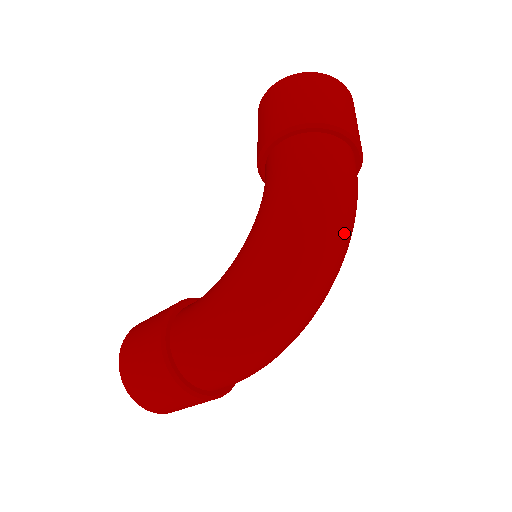
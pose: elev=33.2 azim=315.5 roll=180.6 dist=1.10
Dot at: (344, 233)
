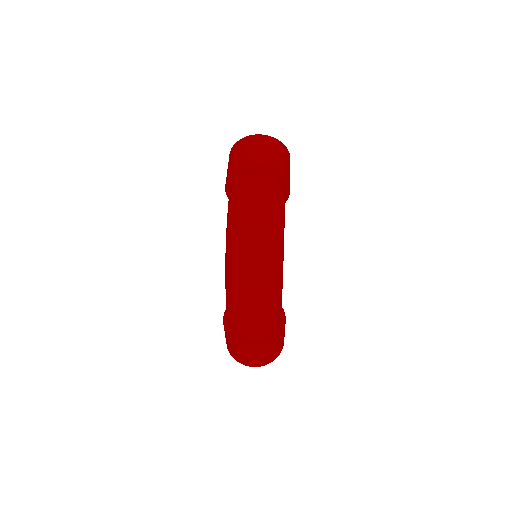
Dot at: (260, 225)
